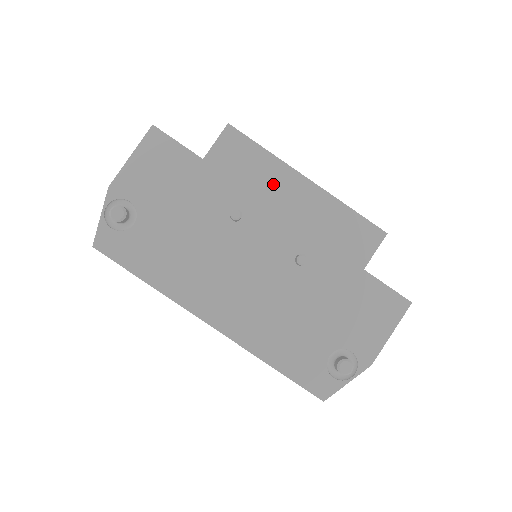
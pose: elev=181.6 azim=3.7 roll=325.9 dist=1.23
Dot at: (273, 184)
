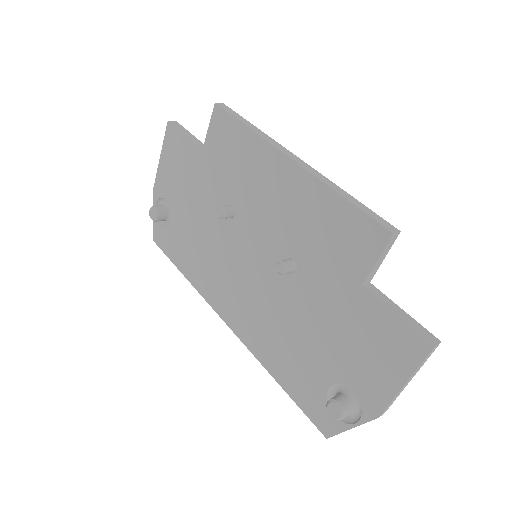
Dot at: (258, 170)
